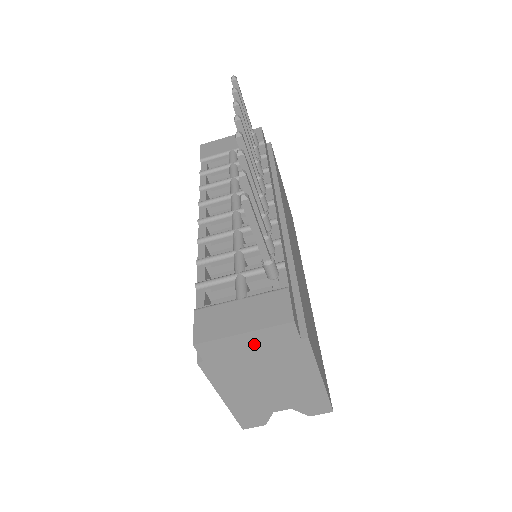
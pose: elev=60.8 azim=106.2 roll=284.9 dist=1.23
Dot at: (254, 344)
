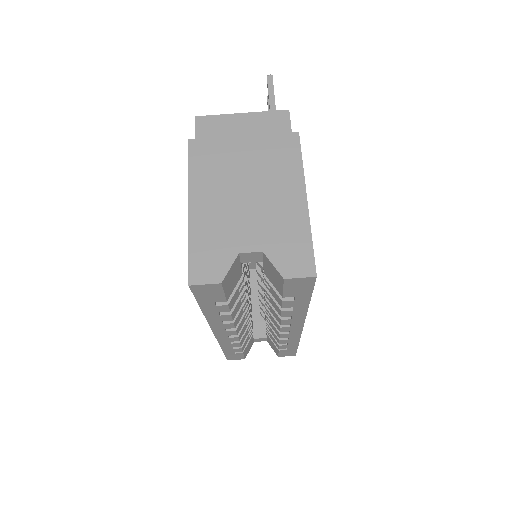
Dot at: (248, 128)
